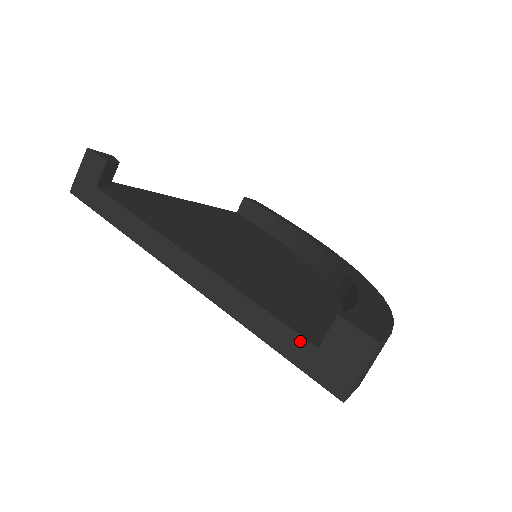
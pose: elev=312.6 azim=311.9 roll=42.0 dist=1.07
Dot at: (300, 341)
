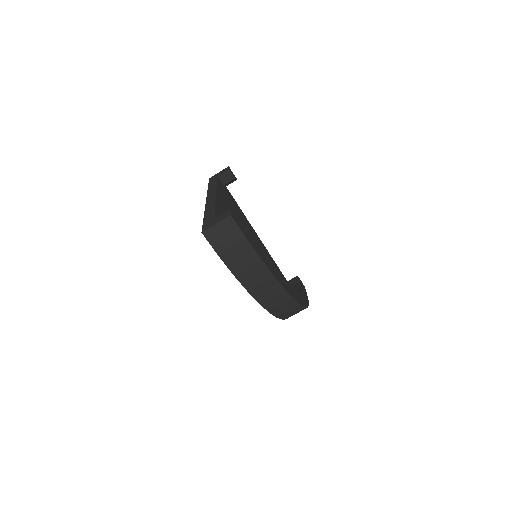
Dot at: (212, 216)
